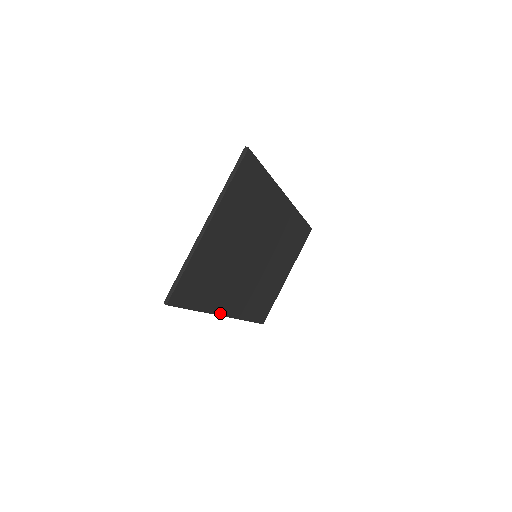
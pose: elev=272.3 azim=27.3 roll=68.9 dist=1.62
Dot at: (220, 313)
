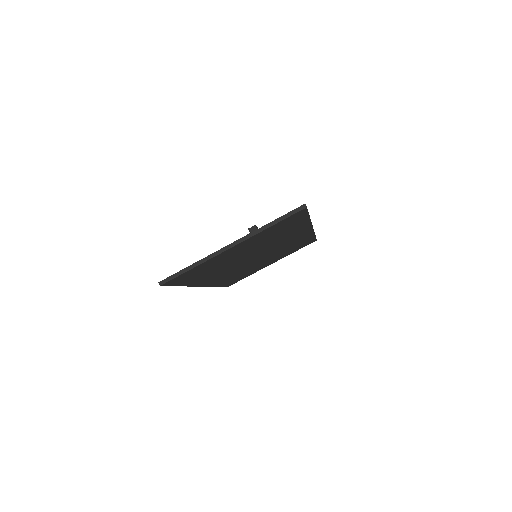
Dot at: (198, 285)
